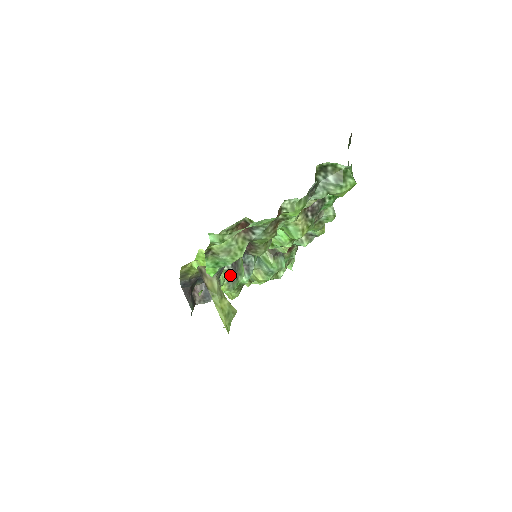
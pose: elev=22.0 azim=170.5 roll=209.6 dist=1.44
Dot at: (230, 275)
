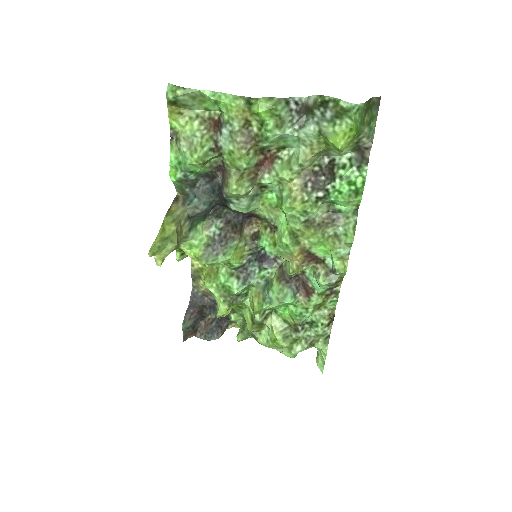
Dot at: (212, 244)
